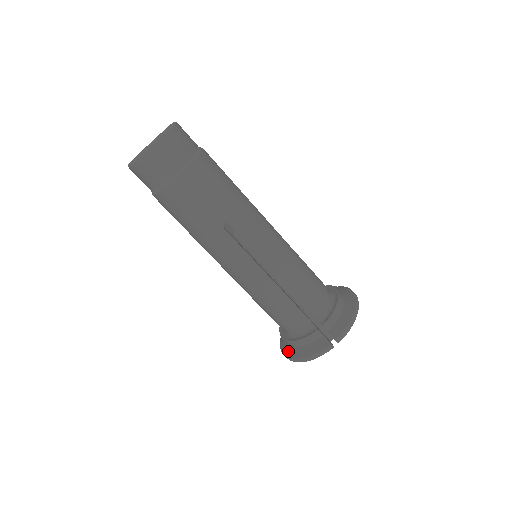
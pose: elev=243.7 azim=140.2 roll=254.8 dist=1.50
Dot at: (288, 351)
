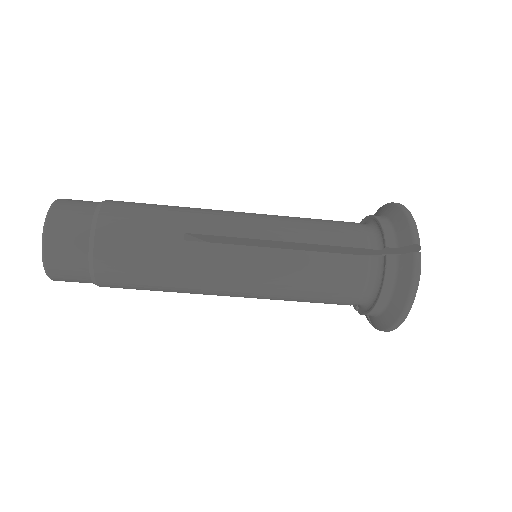
Dot at: (388, 318)
